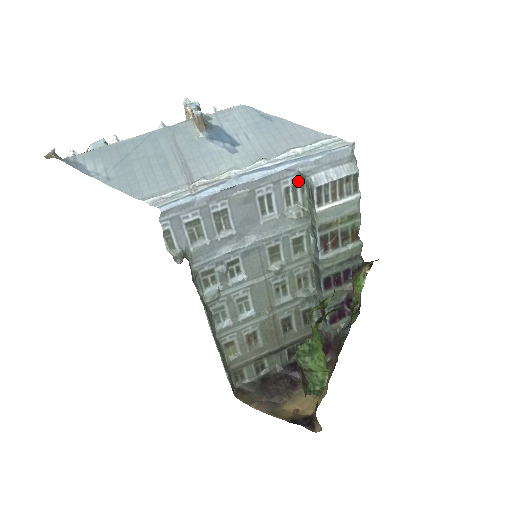
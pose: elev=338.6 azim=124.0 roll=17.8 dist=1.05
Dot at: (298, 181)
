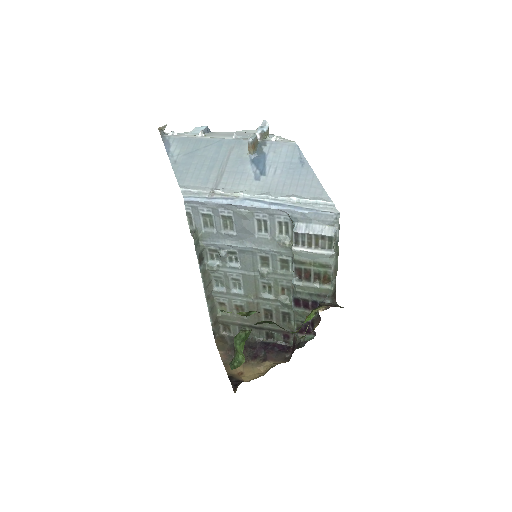
Dot at: (290, 221)
